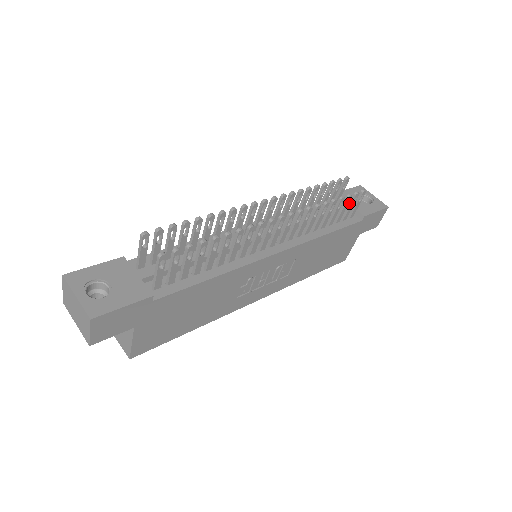
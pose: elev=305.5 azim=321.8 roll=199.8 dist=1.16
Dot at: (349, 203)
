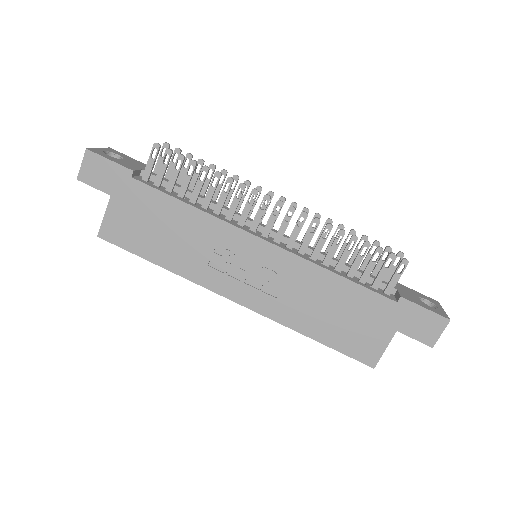
Dot at: (382, 265)
